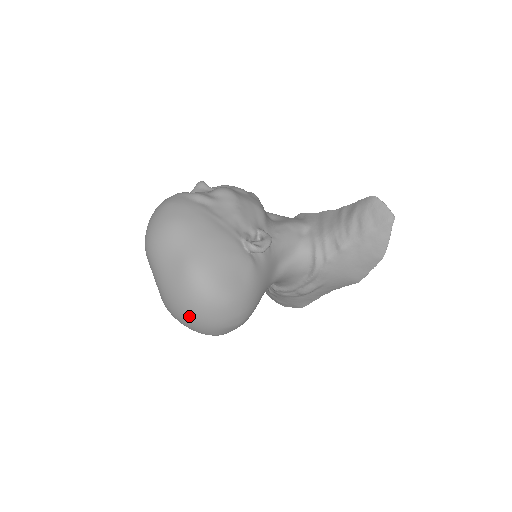
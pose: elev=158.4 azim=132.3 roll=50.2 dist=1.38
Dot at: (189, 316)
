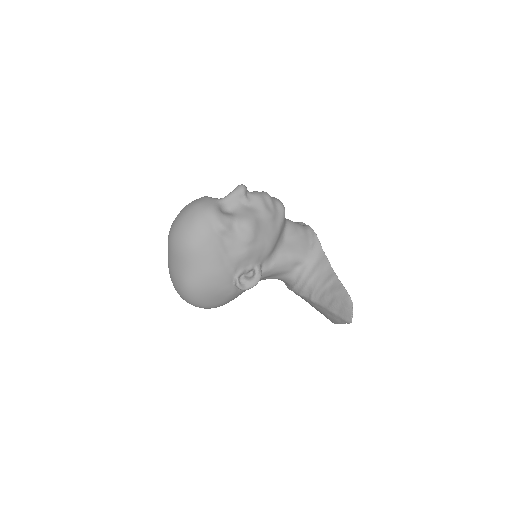
Dot at: occluded
